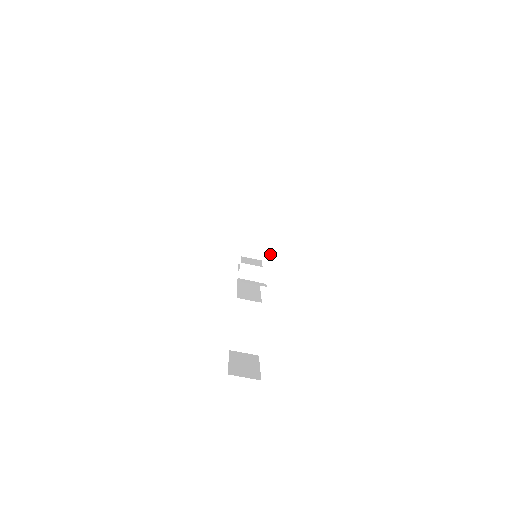
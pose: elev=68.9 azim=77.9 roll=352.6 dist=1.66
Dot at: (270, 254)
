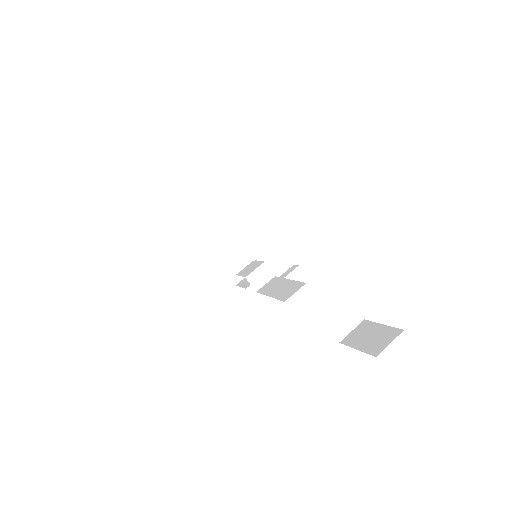
Dot at: (271, 238)
